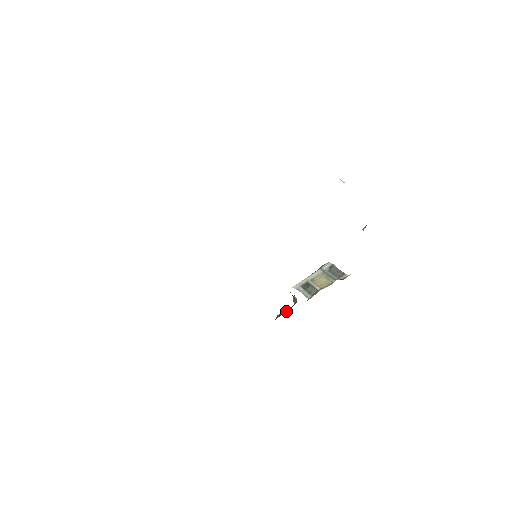
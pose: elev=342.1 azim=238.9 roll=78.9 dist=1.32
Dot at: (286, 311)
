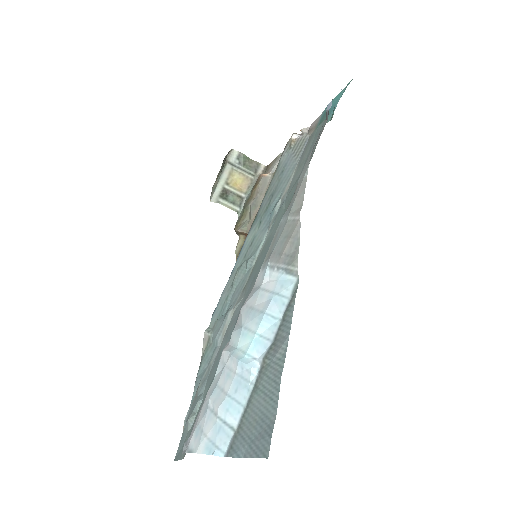
Dot at: occluded
